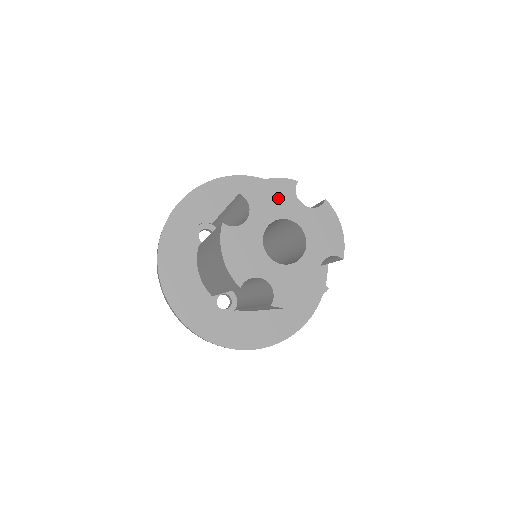
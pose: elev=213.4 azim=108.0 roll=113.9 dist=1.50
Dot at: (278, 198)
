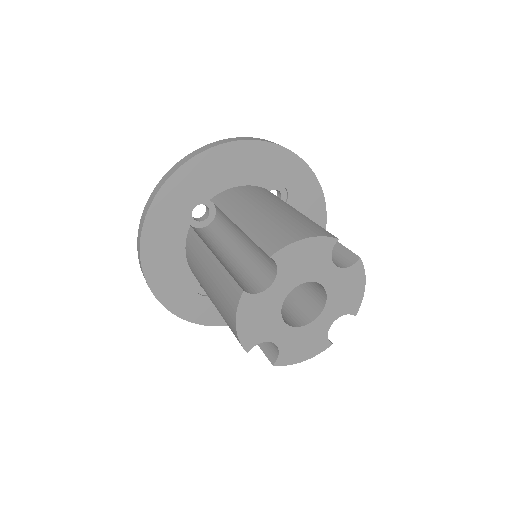
Dot at: (311, 260)
